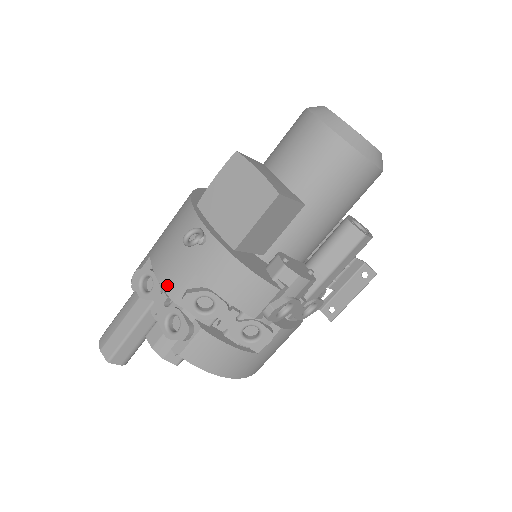
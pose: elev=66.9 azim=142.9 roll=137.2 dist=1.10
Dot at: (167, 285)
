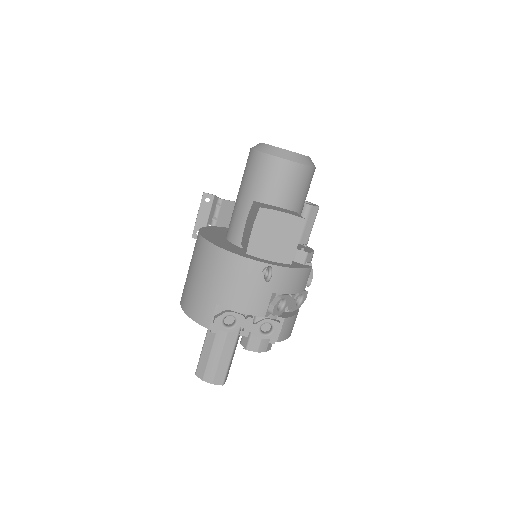
Dot at: (254, 311)
